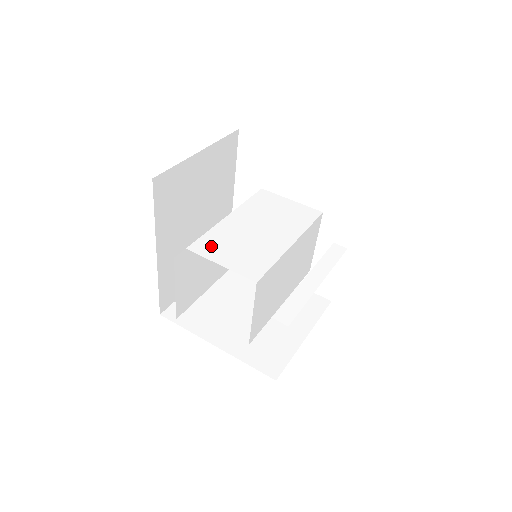
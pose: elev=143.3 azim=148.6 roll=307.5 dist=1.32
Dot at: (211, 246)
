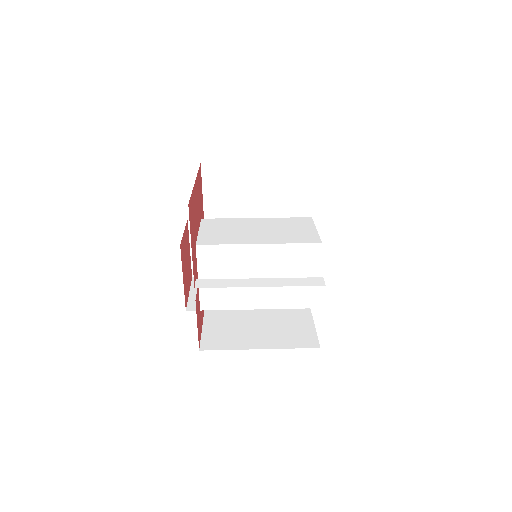
Dot at: (214, 223)
